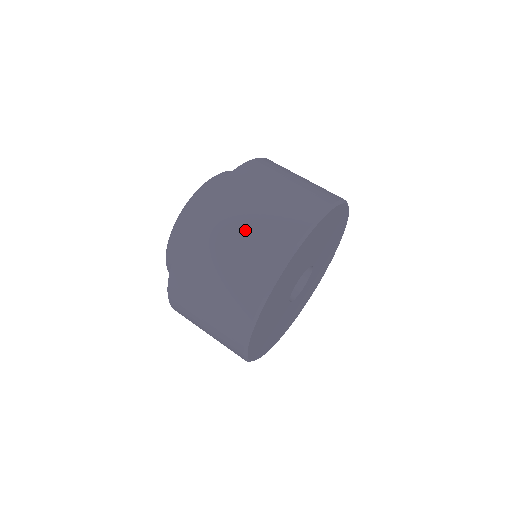
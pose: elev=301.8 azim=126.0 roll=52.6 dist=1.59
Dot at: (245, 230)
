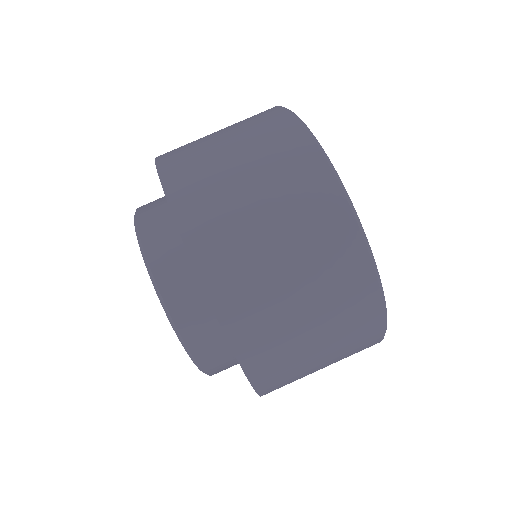
Dot at: (324, 366)
